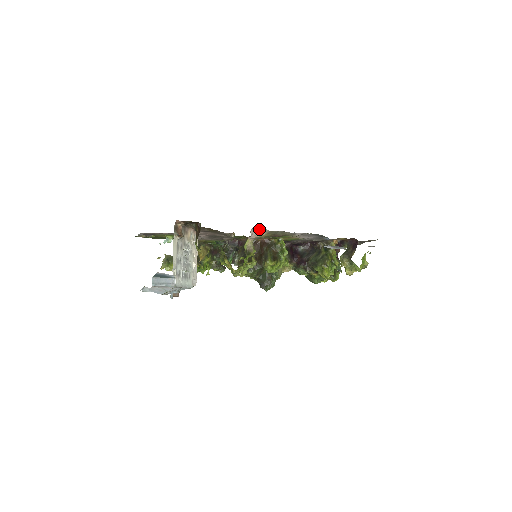
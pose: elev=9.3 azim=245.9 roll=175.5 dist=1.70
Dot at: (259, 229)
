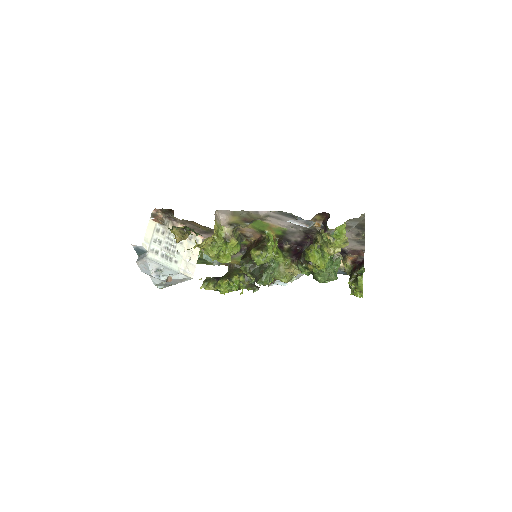
Dot at: (225, 212)
